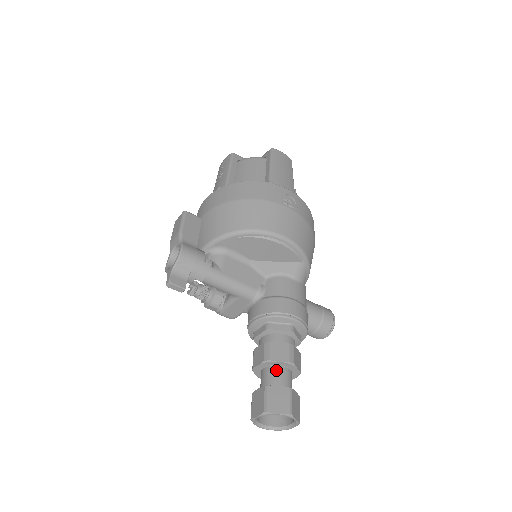
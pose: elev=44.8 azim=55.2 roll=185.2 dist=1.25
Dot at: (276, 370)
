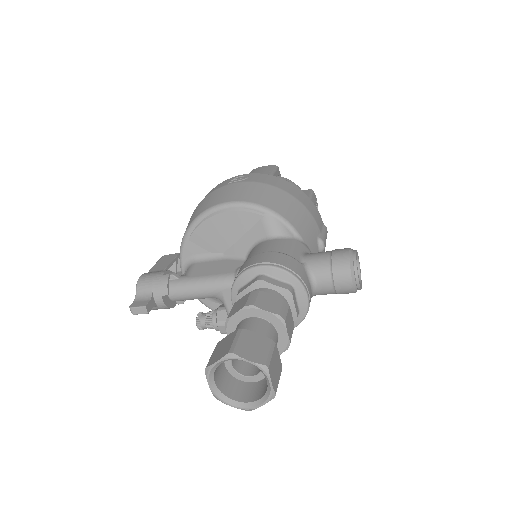
Dot at: (238, 326)
